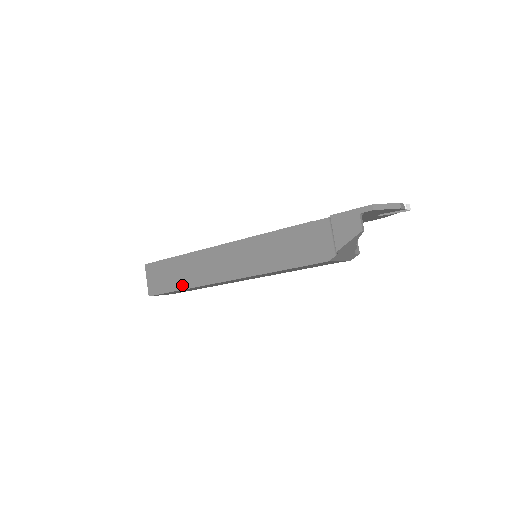
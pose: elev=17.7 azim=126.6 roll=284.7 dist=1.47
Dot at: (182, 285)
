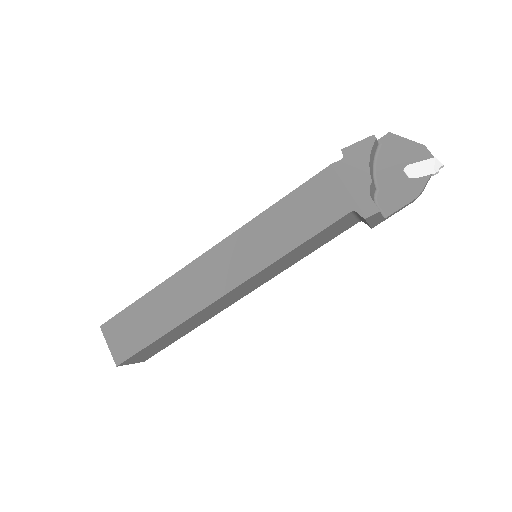
Dot at: occluded
